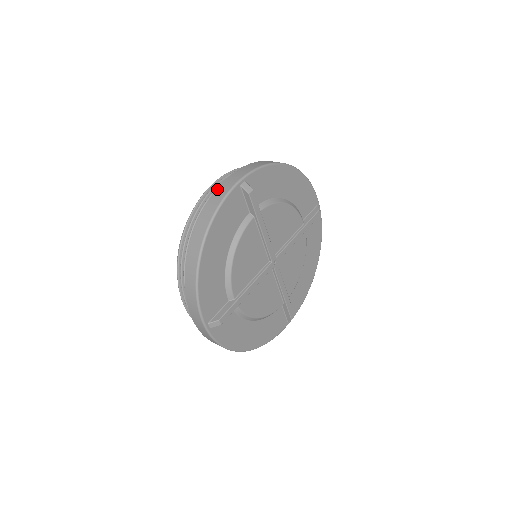
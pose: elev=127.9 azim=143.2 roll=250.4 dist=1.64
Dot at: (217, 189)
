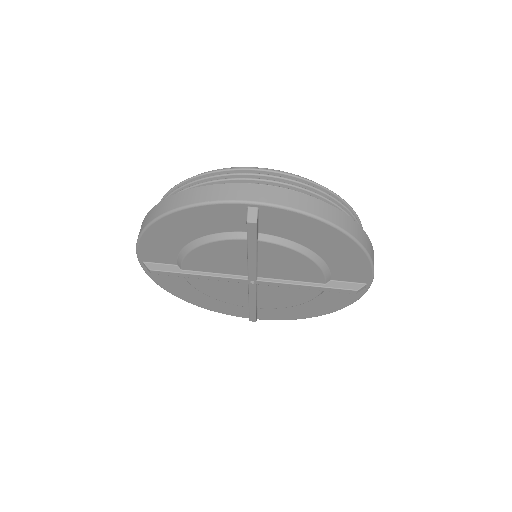
Dot at: (229, 184)
